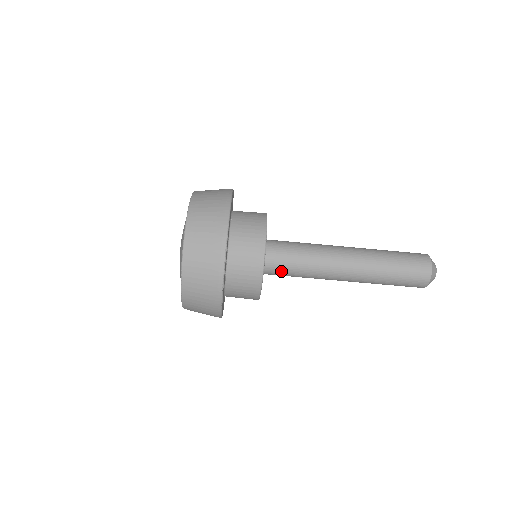
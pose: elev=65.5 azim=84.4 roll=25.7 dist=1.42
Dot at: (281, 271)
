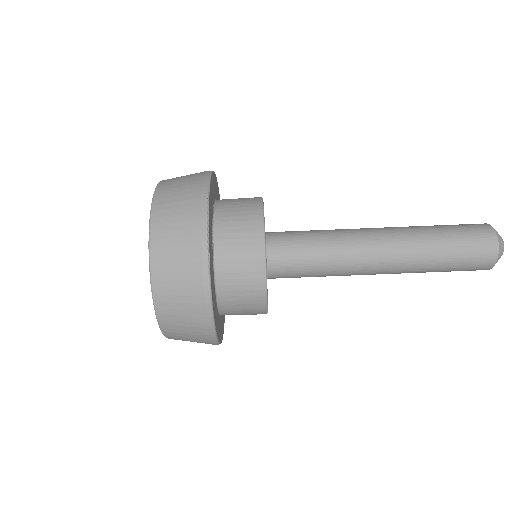
Dot at: (292, 257)
